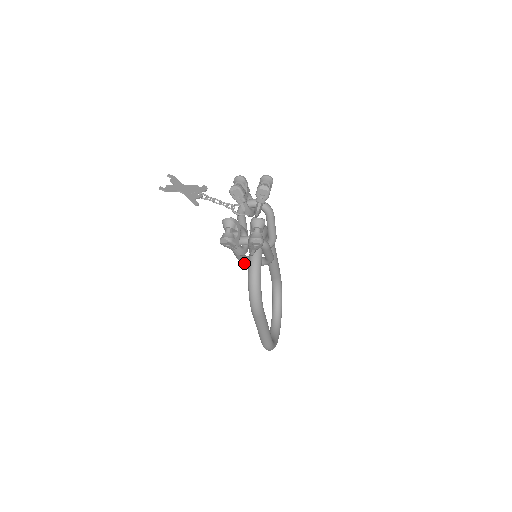
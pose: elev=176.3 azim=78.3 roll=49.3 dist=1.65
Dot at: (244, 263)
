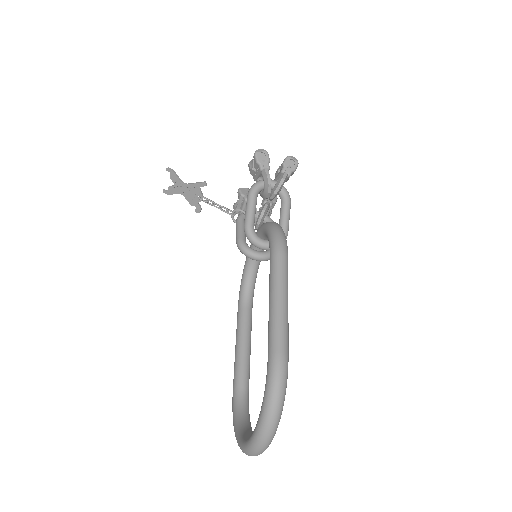
Dot at: (252, 234)
